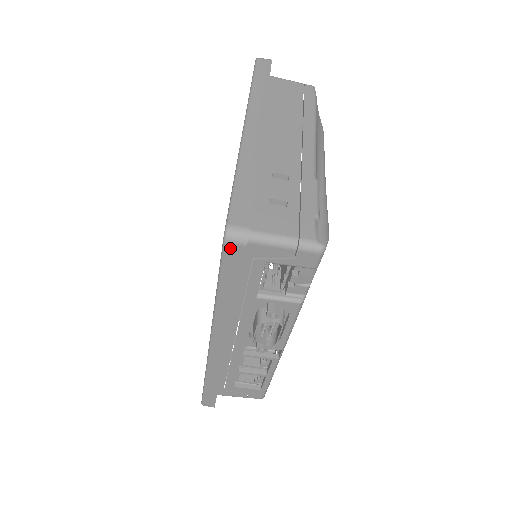
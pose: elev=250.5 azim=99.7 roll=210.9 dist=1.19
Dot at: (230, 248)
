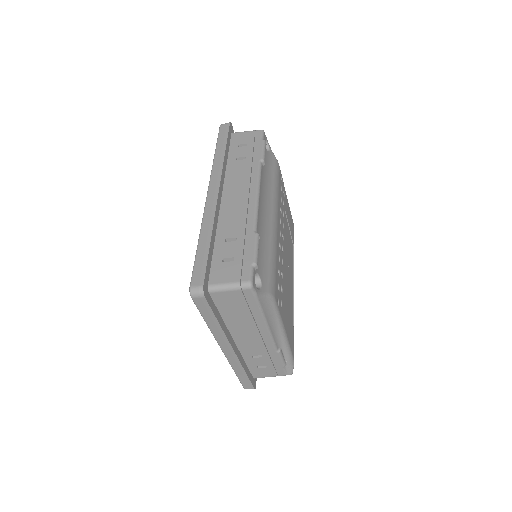
Dot at: occluded
